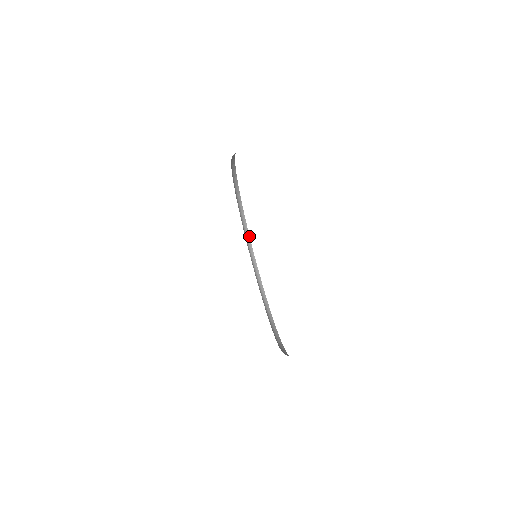
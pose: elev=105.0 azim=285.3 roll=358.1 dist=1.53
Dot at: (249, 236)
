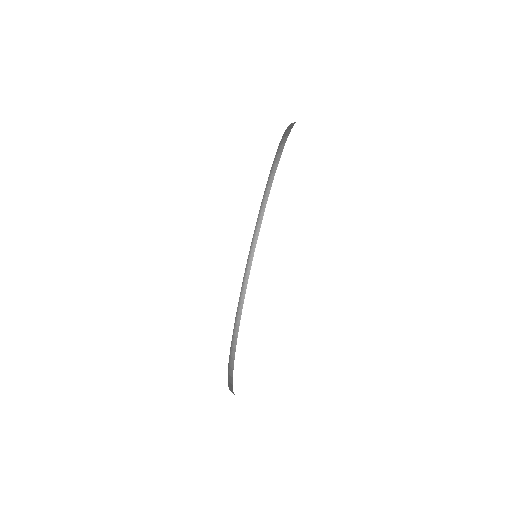
Dot at: (260, 227)
